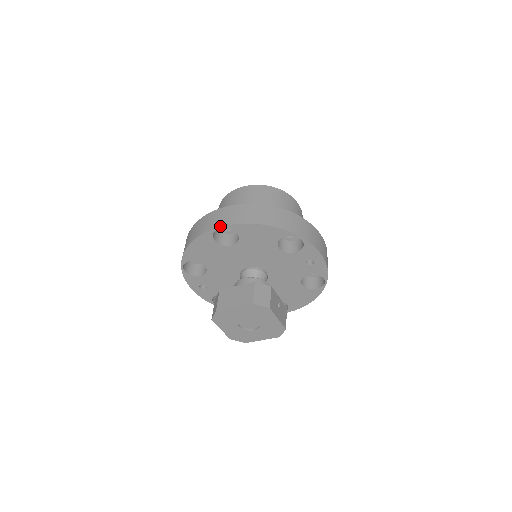
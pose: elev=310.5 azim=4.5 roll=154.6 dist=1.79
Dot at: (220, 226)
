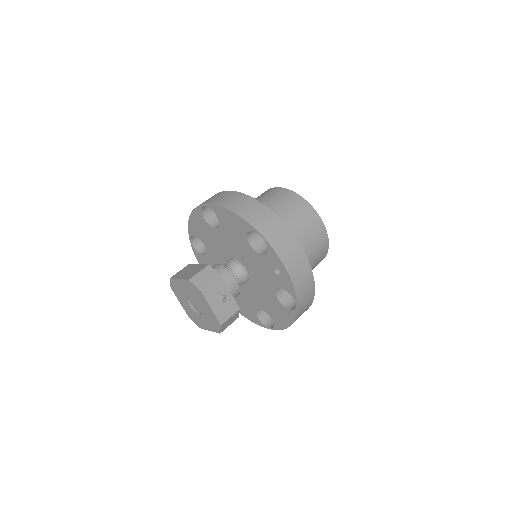
Dot at: (204, 203)
